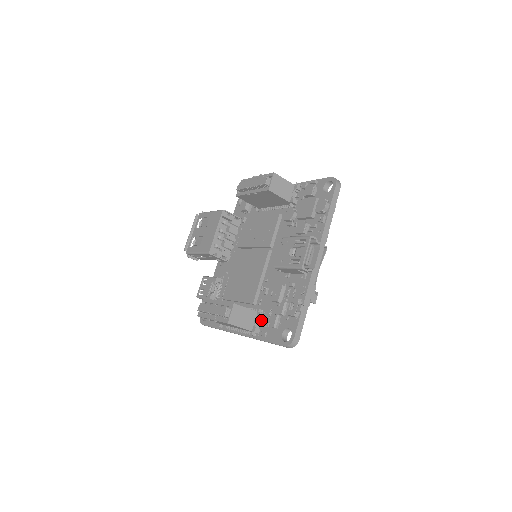
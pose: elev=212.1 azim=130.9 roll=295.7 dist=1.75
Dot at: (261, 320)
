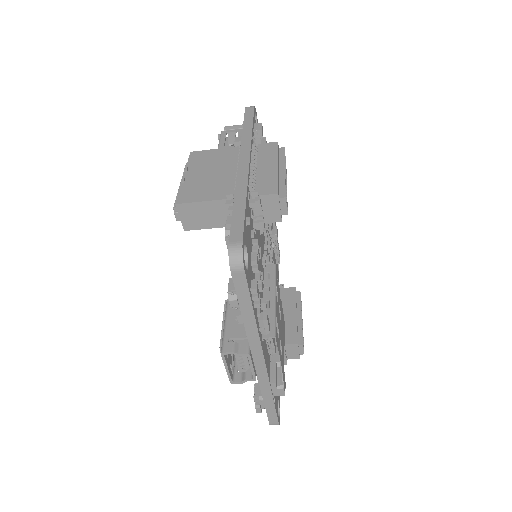
Dot at: occluded
